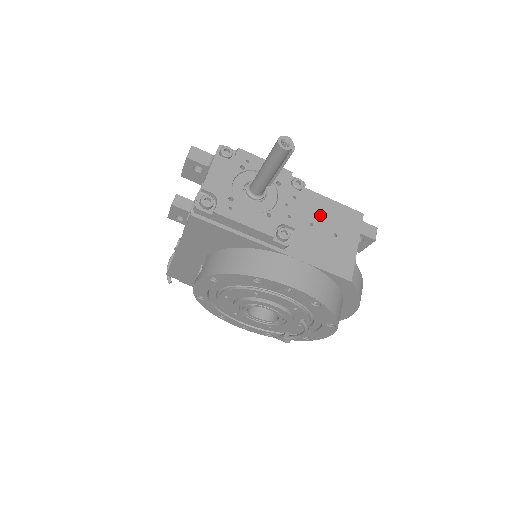
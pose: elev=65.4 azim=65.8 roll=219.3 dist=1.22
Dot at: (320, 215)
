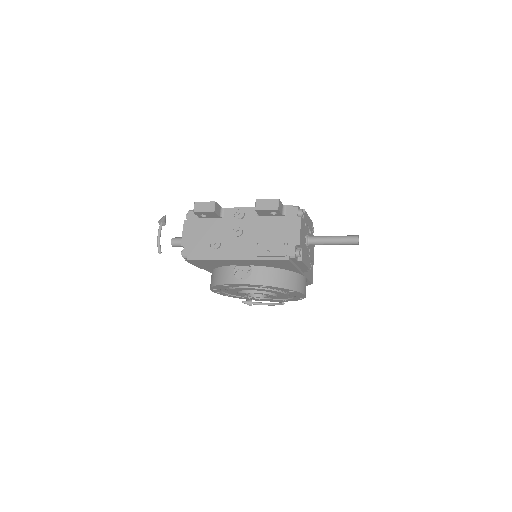
Dot at: occluded
